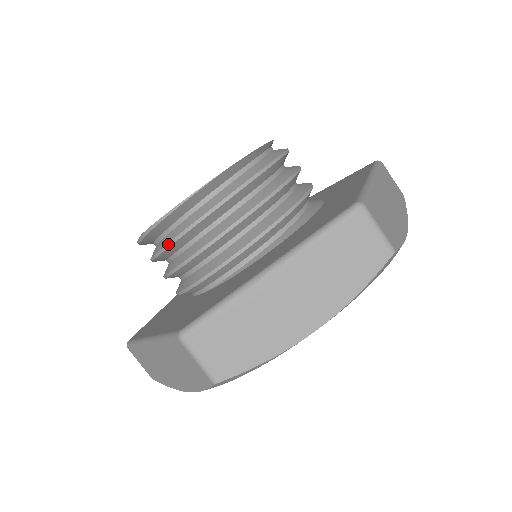
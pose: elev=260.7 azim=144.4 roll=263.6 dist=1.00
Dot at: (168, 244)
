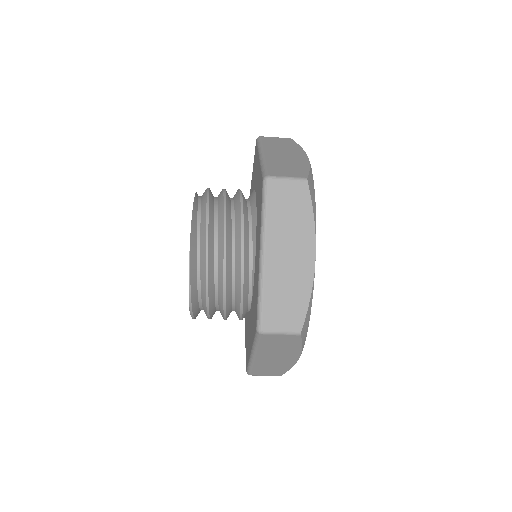
Dot at: (206, 301)
